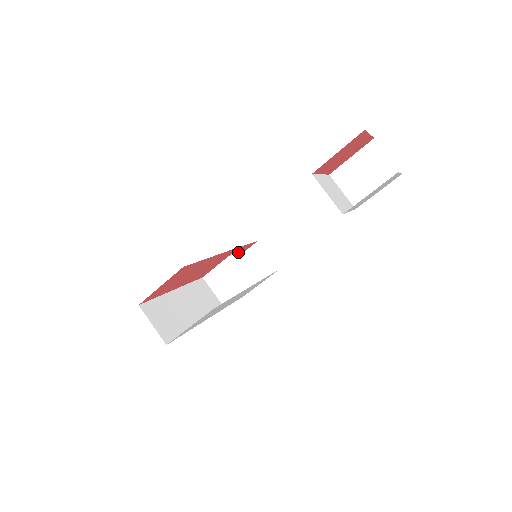
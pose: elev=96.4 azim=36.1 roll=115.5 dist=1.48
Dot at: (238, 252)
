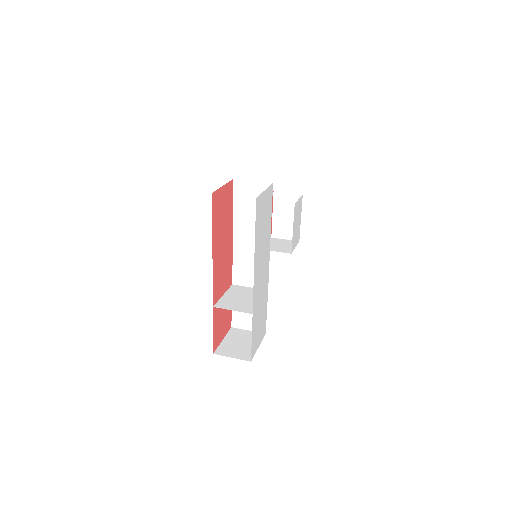
Dot at: (233, 287)
